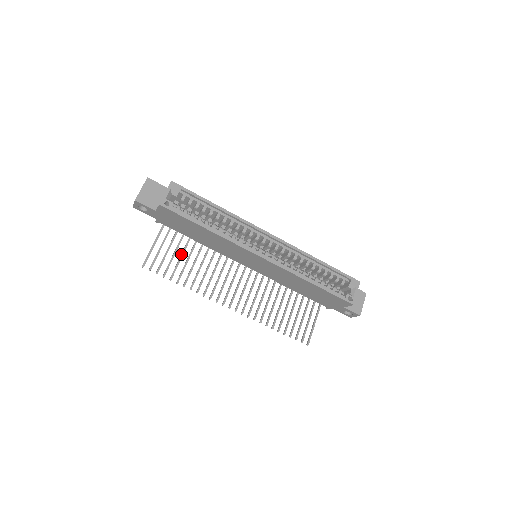
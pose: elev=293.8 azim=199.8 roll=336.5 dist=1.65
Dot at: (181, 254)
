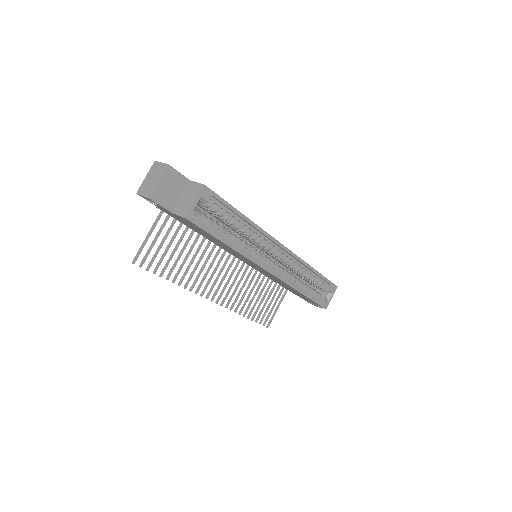
Dot at: (177, 245)
